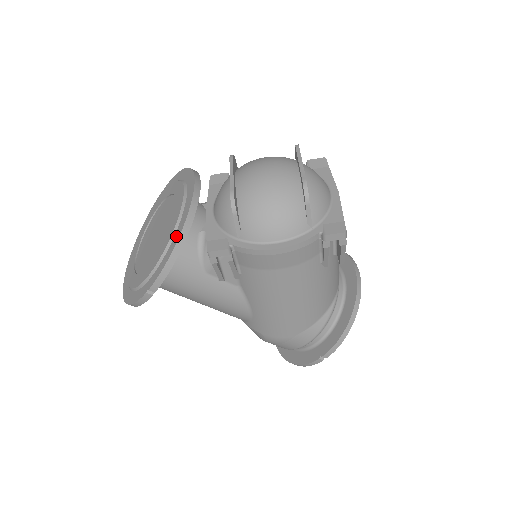
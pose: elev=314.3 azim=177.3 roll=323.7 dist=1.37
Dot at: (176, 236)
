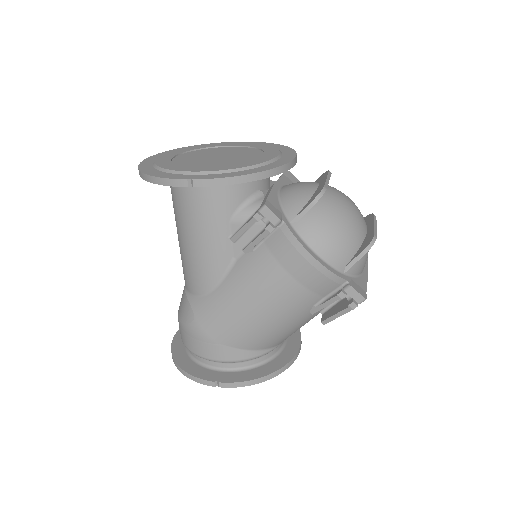
Dot at: (257, 169)
